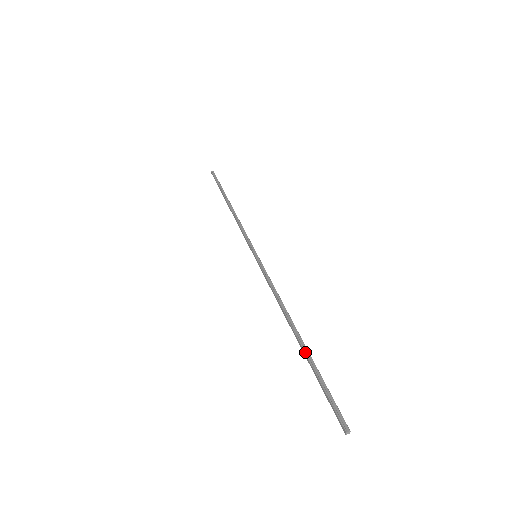
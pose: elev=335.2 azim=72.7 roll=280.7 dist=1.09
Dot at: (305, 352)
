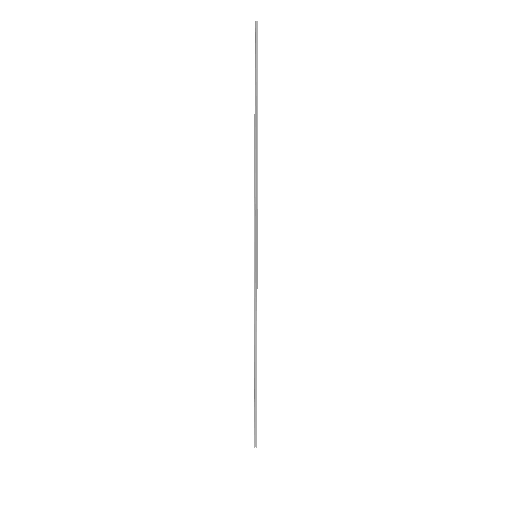
Dot at: (254, 386)
